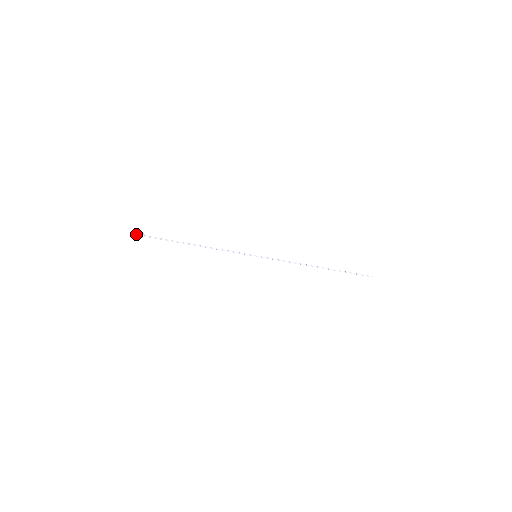
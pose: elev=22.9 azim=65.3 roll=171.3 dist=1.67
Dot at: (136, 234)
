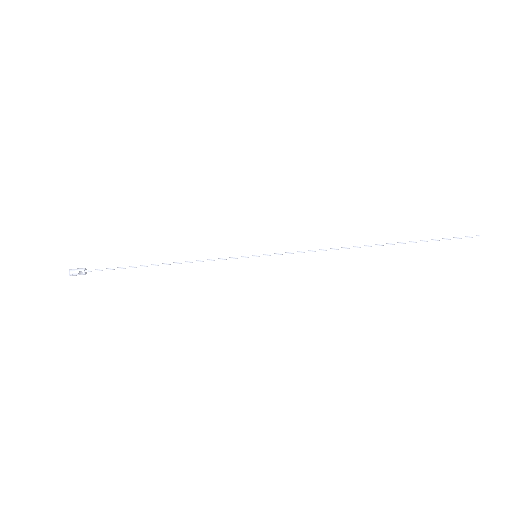
Dot at: (75, 270)
